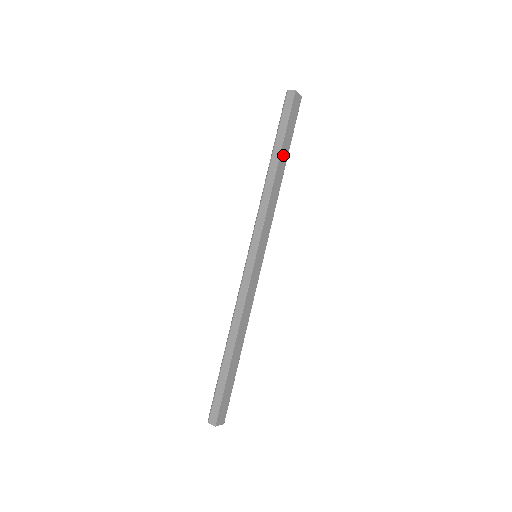
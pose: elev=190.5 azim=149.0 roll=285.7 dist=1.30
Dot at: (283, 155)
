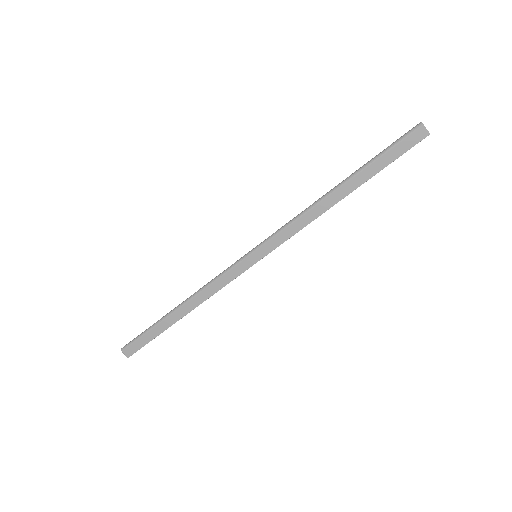
Dot at: (357, 186)
